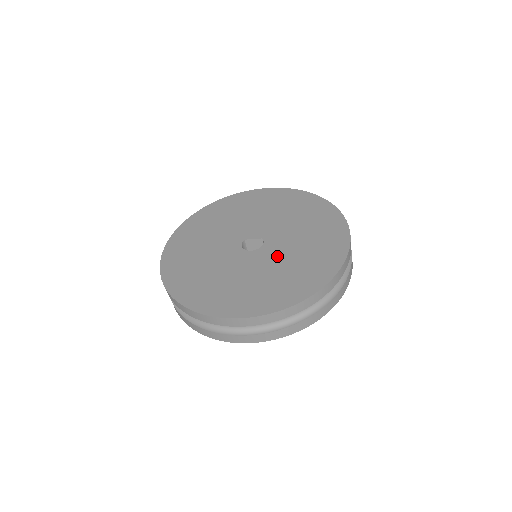
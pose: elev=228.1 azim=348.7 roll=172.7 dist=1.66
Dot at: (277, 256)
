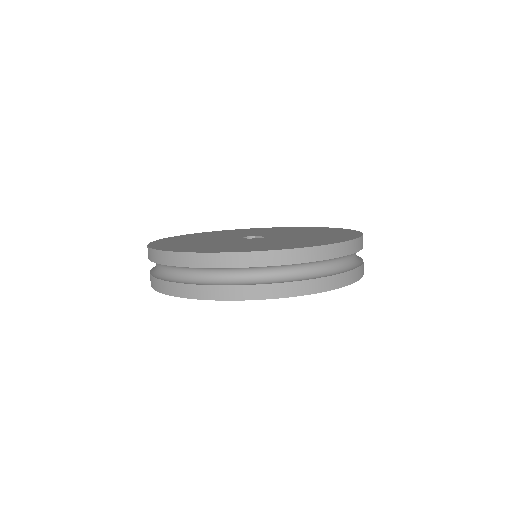
Dot at: (253, 241)
